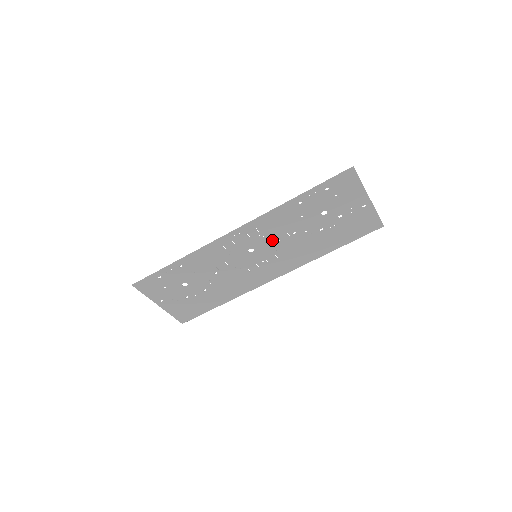
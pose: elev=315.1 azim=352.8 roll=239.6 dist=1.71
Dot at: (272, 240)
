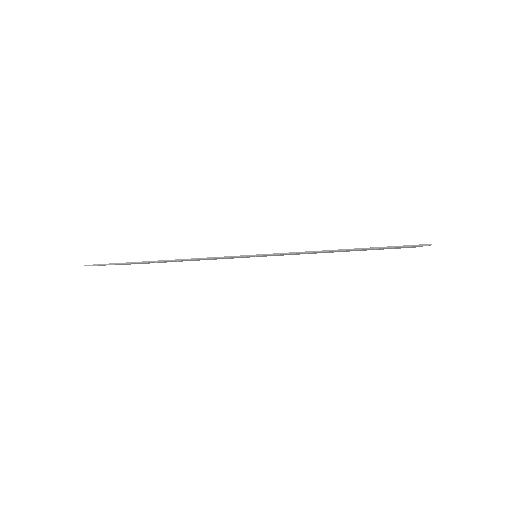
Dot at: occluded
